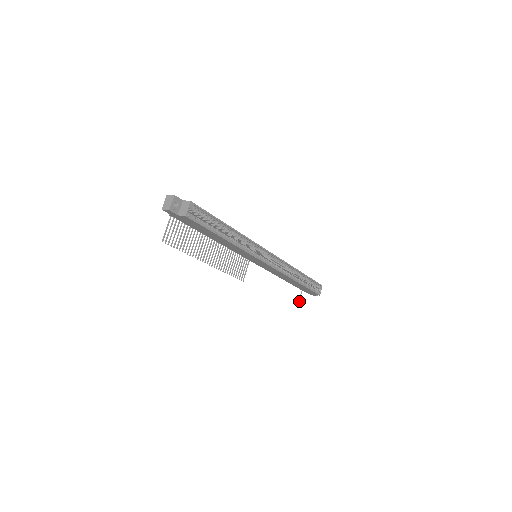
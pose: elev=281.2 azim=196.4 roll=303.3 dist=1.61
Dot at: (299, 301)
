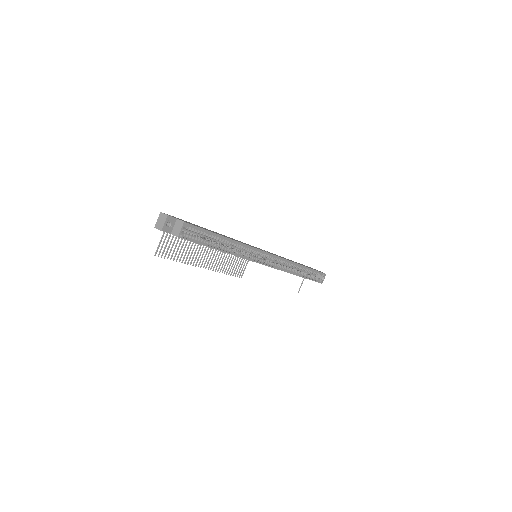
Dot at: occluded
